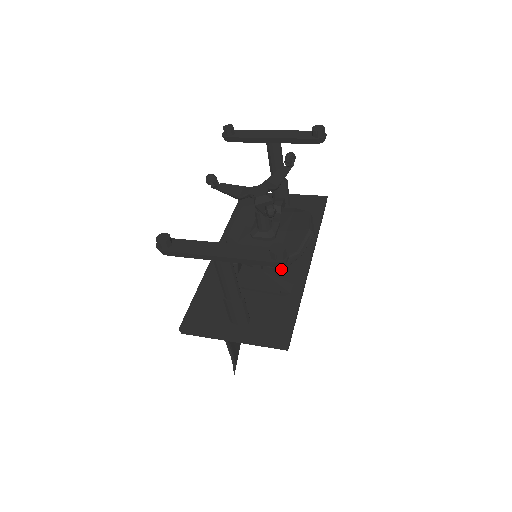
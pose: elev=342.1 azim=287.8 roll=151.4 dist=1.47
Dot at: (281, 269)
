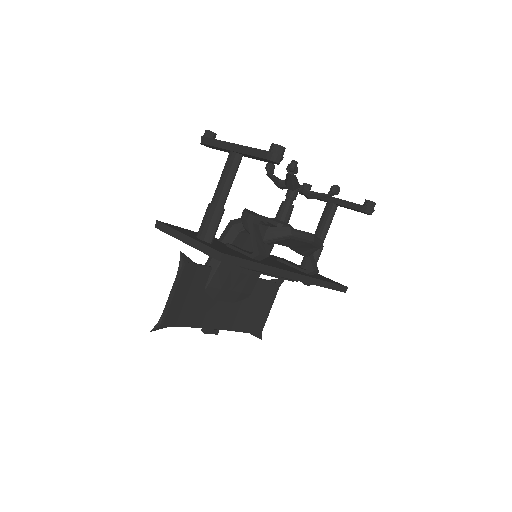
Dot at: (268, 236)
